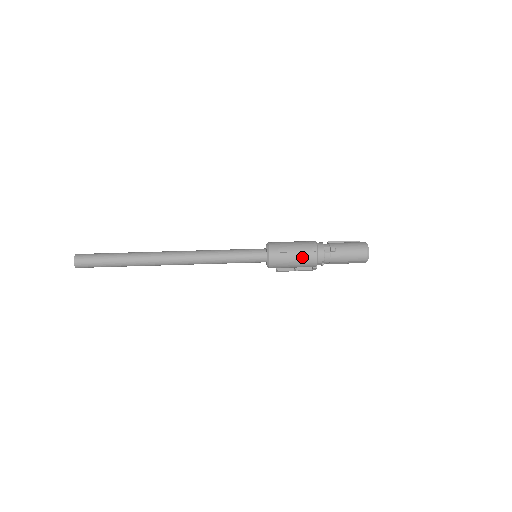
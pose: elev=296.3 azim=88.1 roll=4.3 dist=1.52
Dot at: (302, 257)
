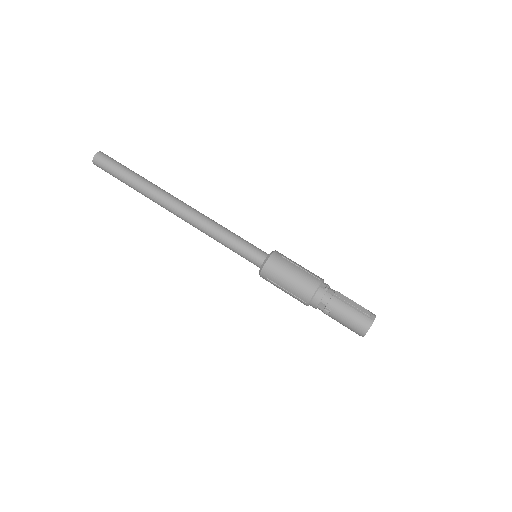
Dot at: (292, 296)
